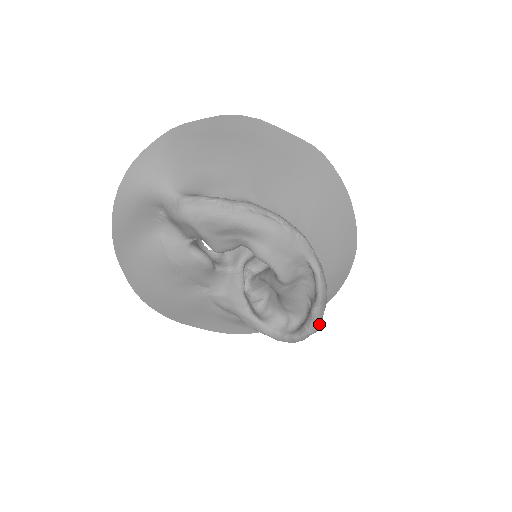
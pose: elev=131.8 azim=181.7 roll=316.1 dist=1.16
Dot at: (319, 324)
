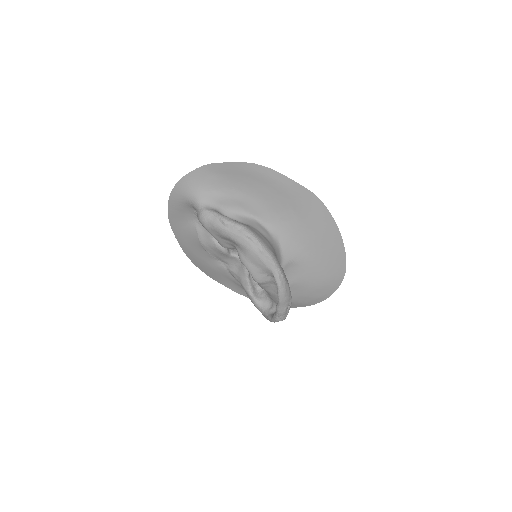
Dot at: (283, 317)
